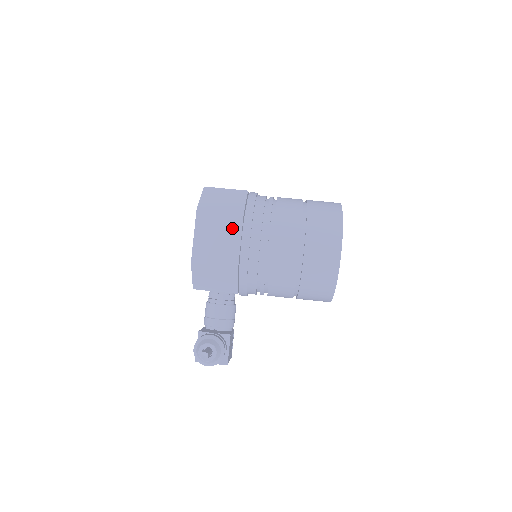
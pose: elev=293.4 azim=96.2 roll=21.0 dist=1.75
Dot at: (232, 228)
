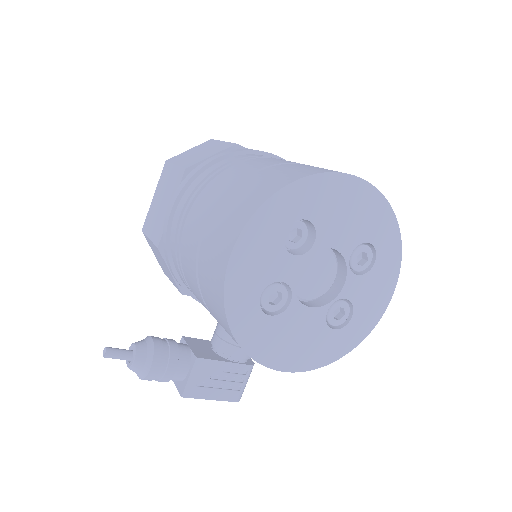
Dot at: (172, 190)
